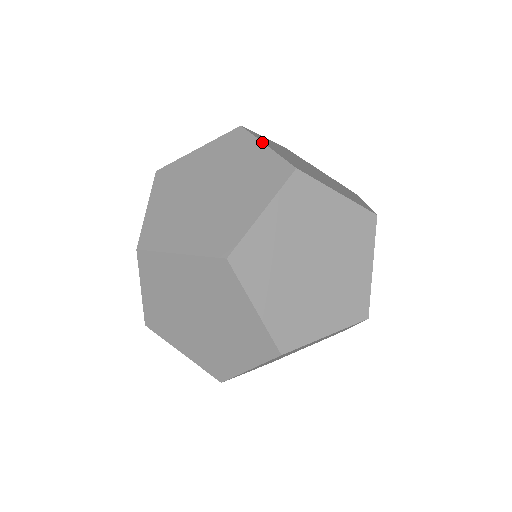
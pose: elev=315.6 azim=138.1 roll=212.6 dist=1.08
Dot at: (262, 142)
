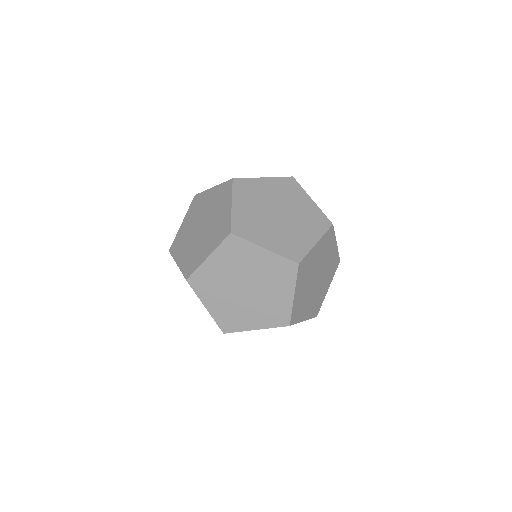
Dot at: occluded
